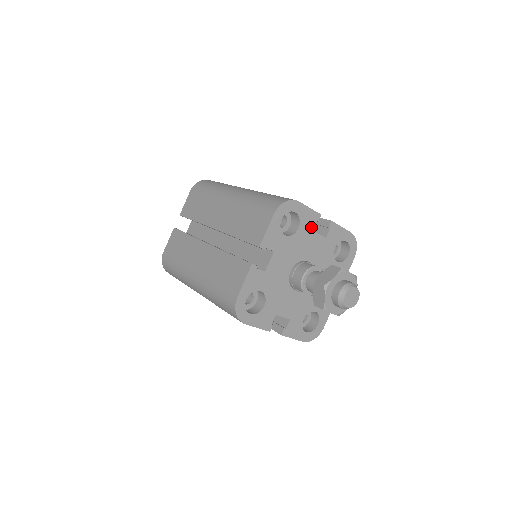
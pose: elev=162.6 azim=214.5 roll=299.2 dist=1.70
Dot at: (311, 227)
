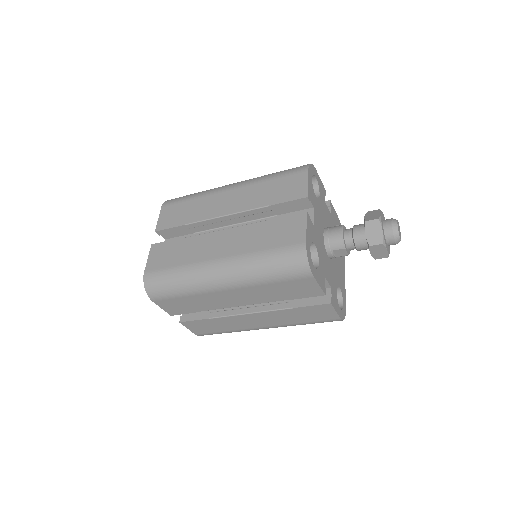
Dot at: (324, 198)
